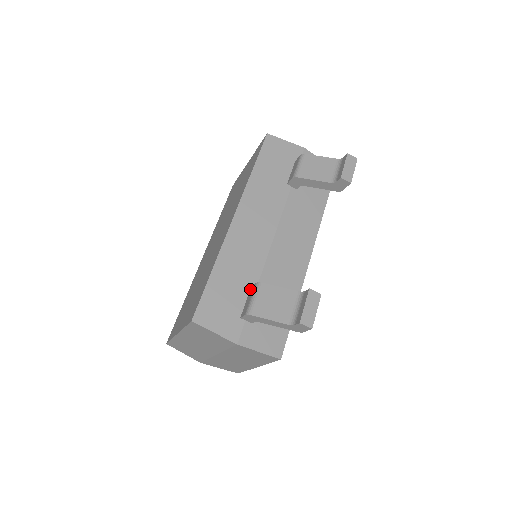
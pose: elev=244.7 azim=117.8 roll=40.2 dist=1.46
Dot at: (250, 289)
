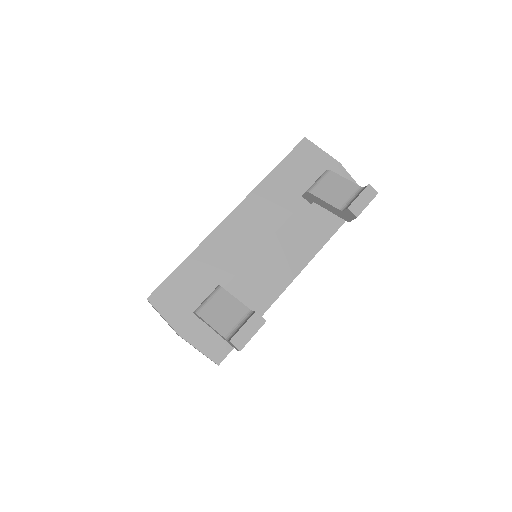
Dot at: occluded
